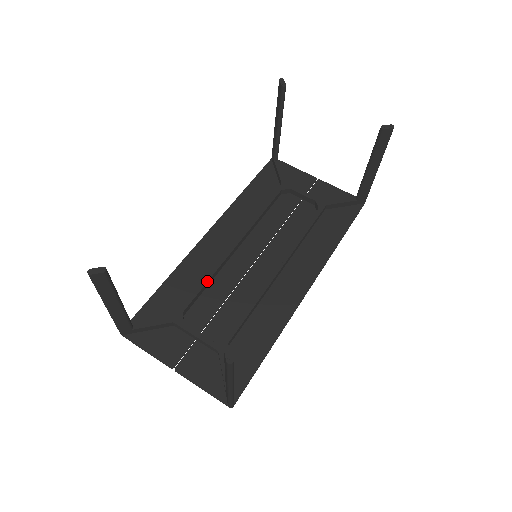
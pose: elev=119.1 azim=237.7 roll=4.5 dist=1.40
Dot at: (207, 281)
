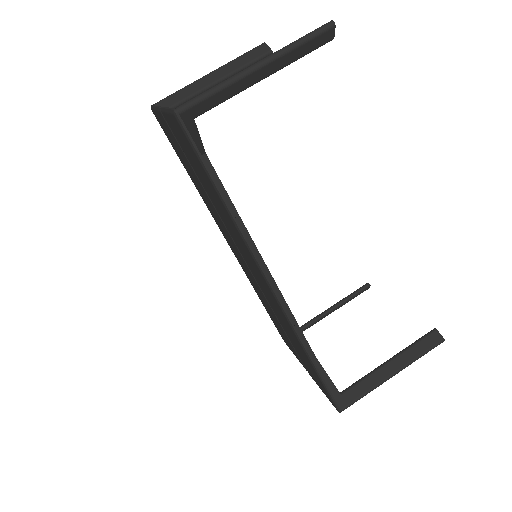
Dot at: occluded
